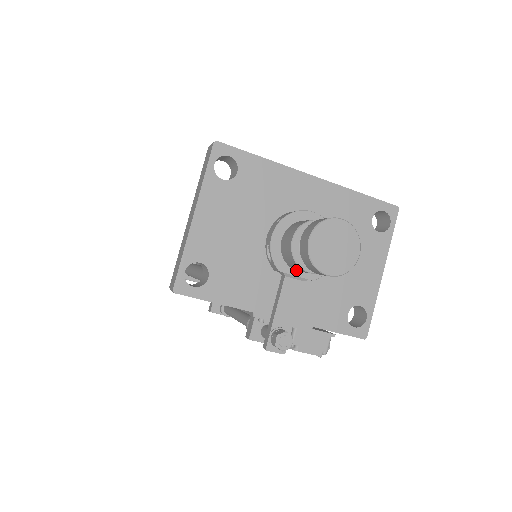
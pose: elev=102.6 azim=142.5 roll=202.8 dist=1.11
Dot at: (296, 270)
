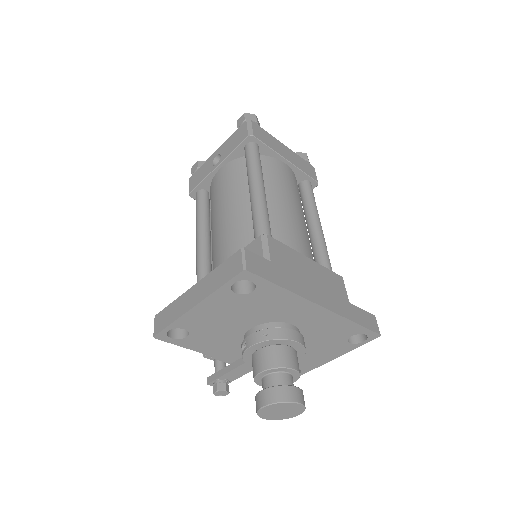
Dot at: occluded
